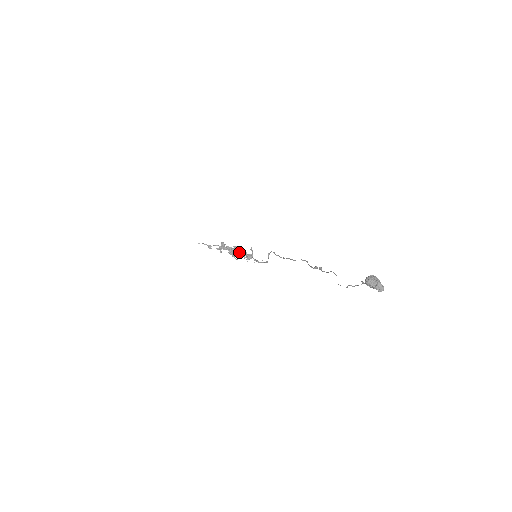
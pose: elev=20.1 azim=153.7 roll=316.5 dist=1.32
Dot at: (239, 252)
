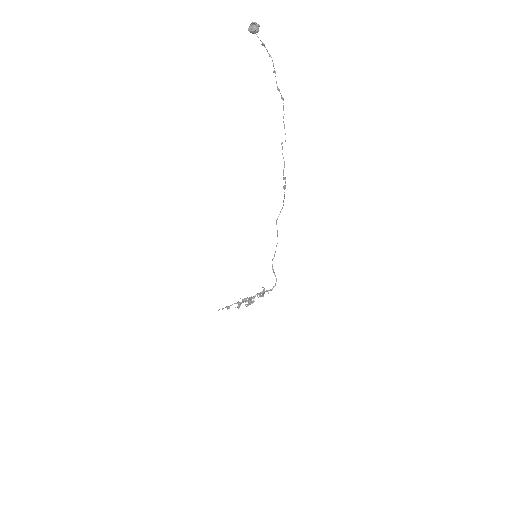
Dot at: (253, 296)
